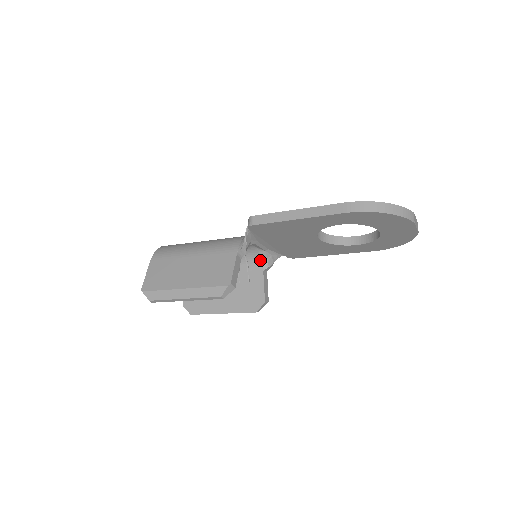
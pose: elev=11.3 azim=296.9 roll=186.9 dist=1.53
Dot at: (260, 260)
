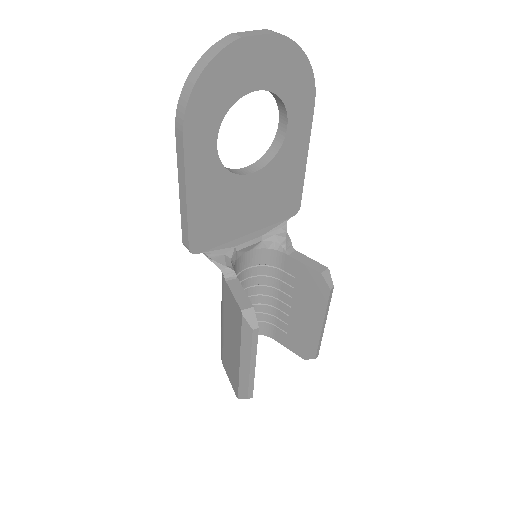
Dot at: (273, 251)
